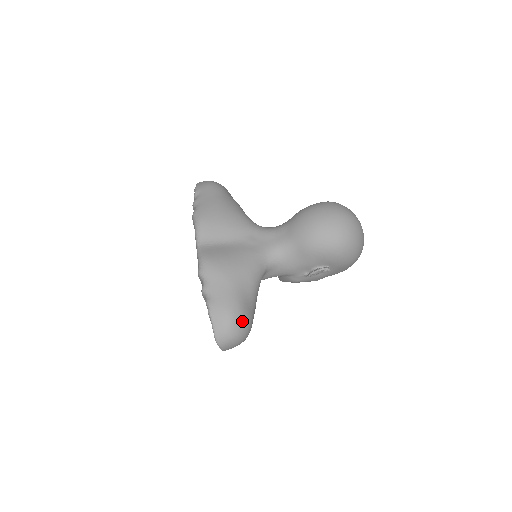
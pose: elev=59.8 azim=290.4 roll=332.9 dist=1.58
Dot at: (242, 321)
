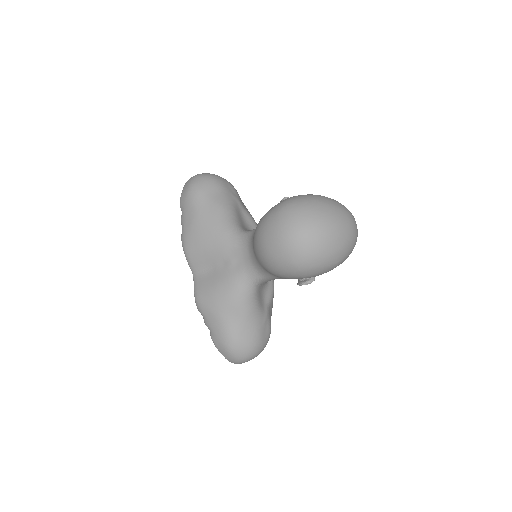
Dot at: (242, 349)
